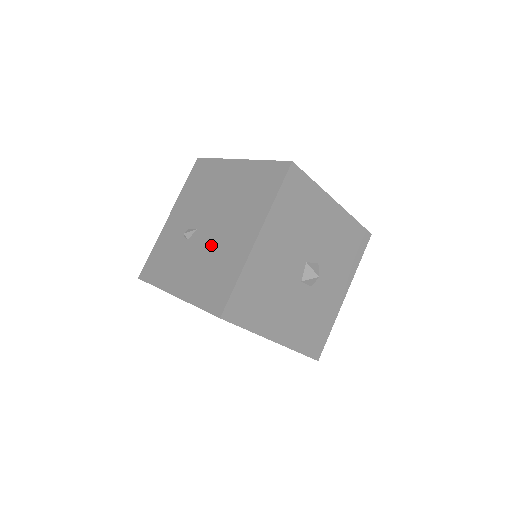
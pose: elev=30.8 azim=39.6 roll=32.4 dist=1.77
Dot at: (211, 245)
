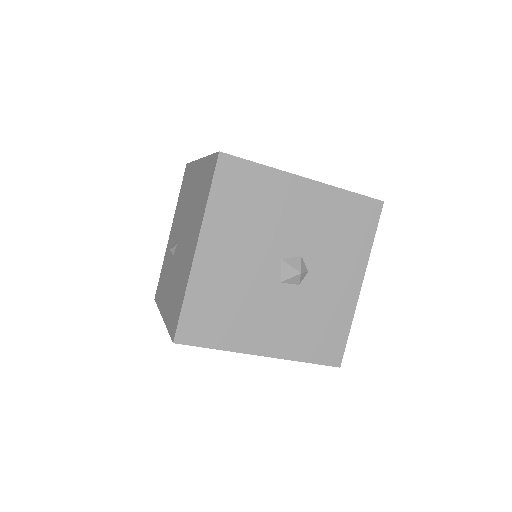
Dot at: (179, 260)
